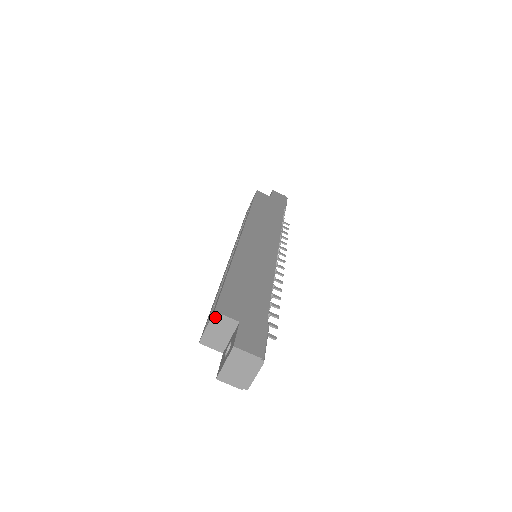
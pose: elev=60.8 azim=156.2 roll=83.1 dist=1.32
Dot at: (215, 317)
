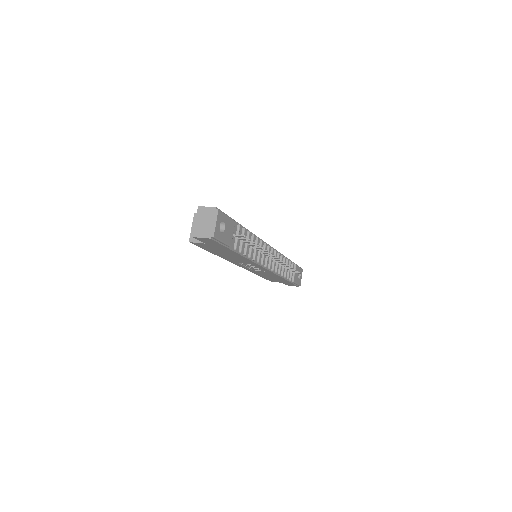
Dot at: (195, 217)
